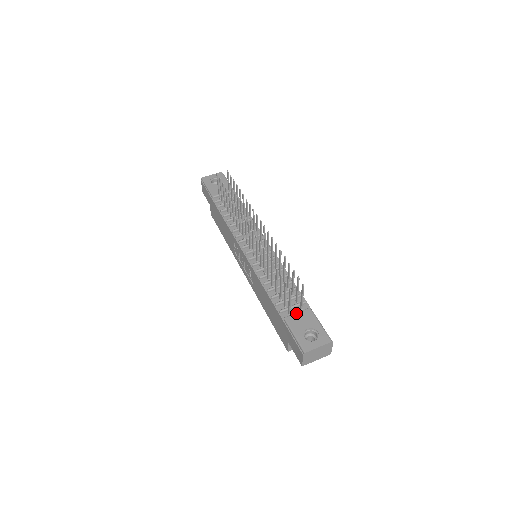
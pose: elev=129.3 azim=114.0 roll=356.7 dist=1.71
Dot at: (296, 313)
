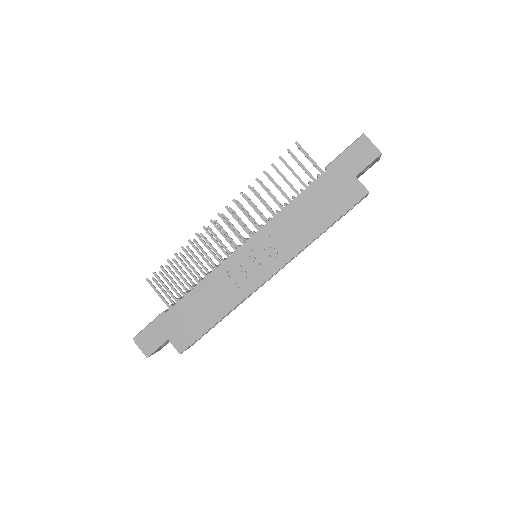
Dot at: occluded
